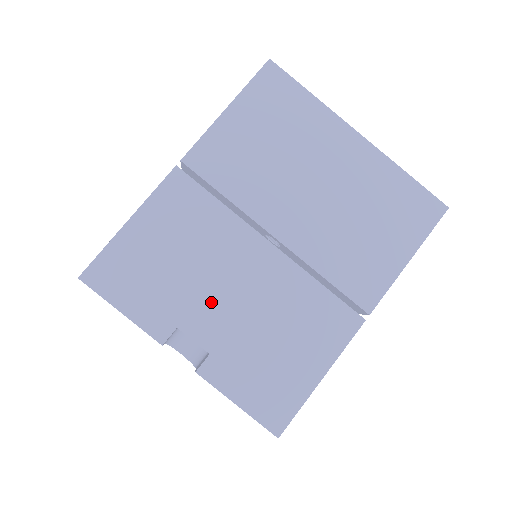
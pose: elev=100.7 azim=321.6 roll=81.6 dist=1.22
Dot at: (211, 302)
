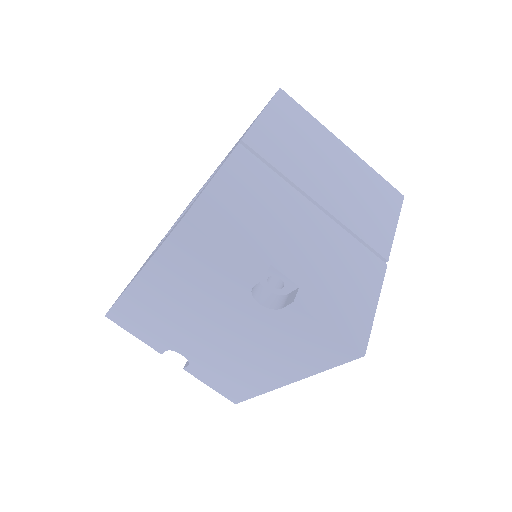
Dot at: (289, 246)
